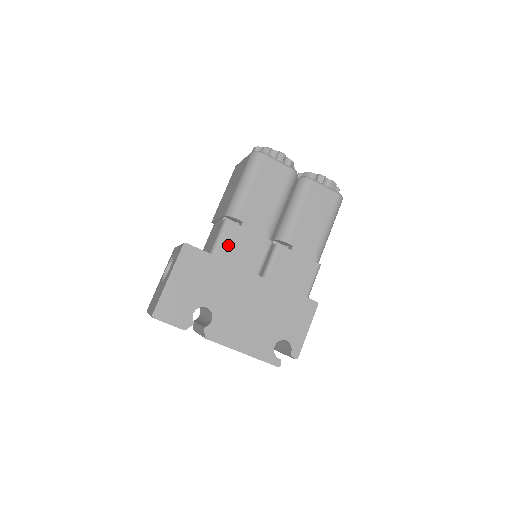
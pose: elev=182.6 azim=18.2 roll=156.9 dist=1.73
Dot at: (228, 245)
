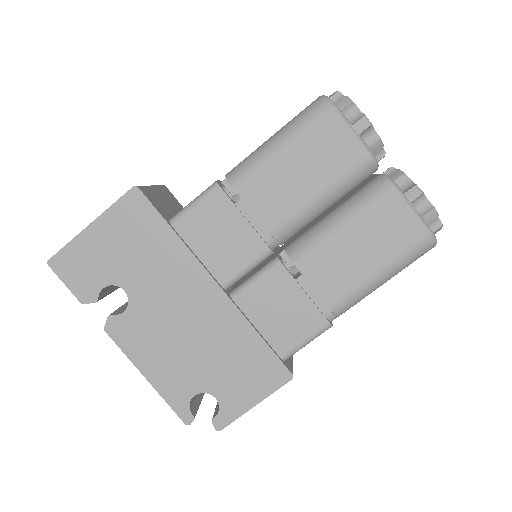
Dot at: (200, 221)
